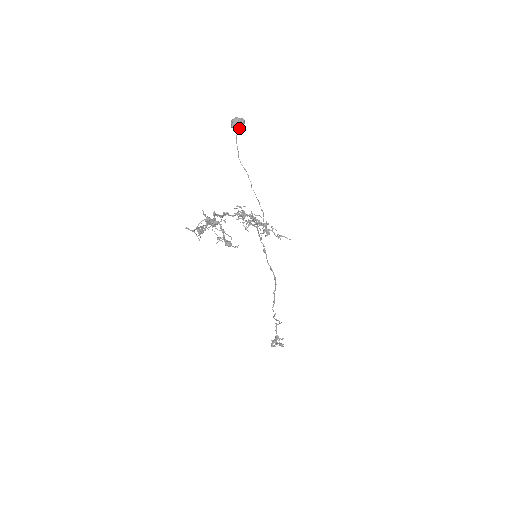
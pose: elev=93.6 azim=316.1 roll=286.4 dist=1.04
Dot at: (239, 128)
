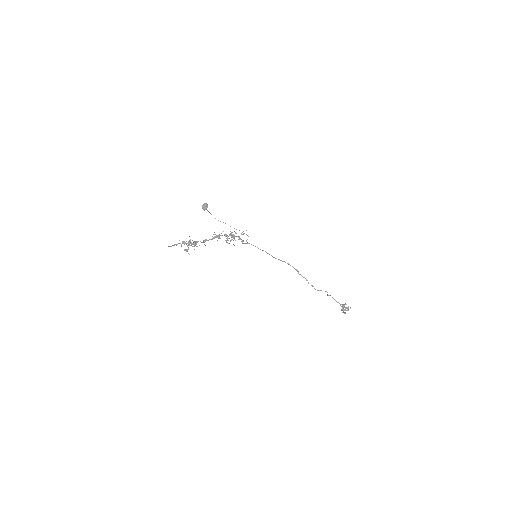
Dot at: (206, 208)
